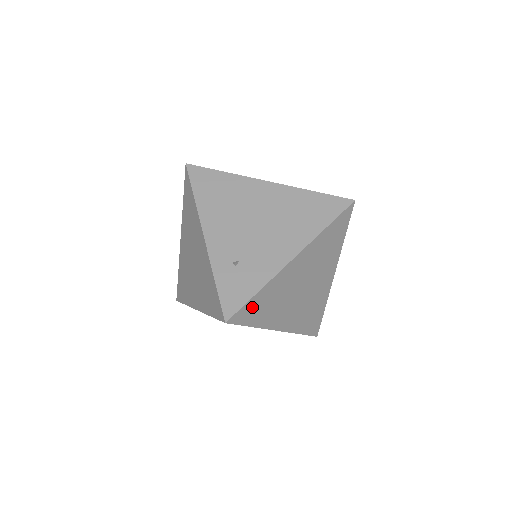
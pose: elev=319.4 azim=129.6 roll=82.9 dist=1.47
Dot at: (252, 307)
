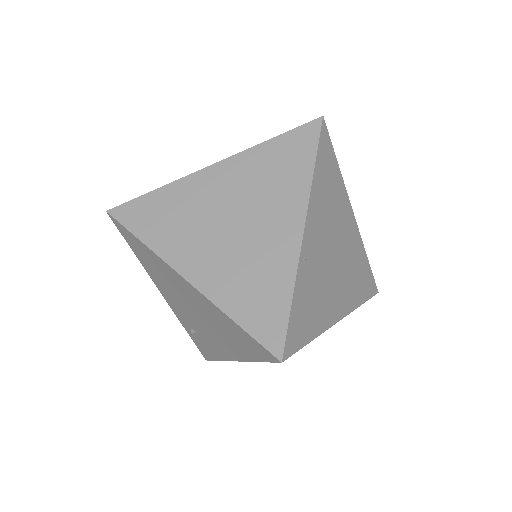
Dot at: occluded
